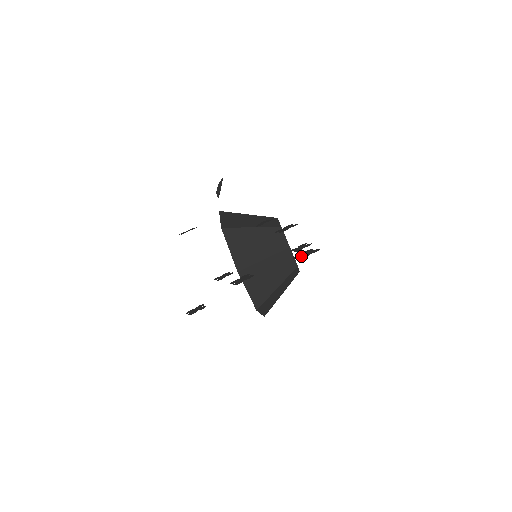
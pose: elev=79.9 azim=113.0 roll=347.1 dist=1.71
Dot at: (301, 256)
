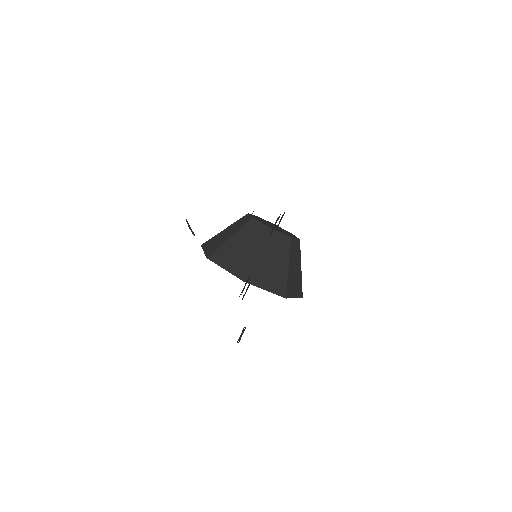
Dot at: (272, 230)
